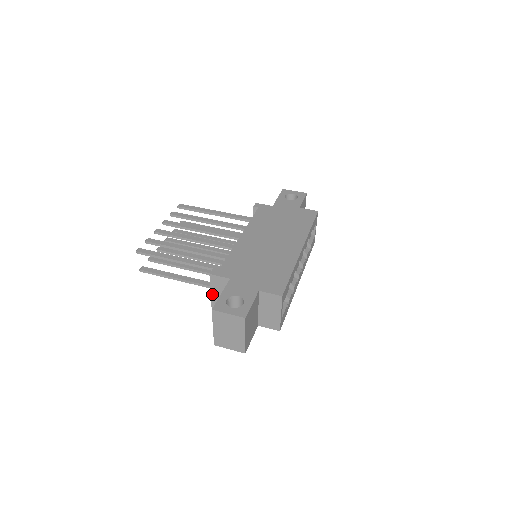
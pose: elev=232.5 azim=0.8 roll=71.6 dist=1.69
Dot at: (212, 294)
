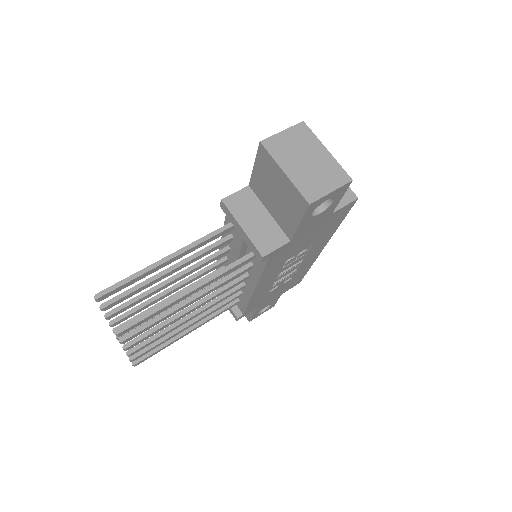
Dot at: (246, 230)
